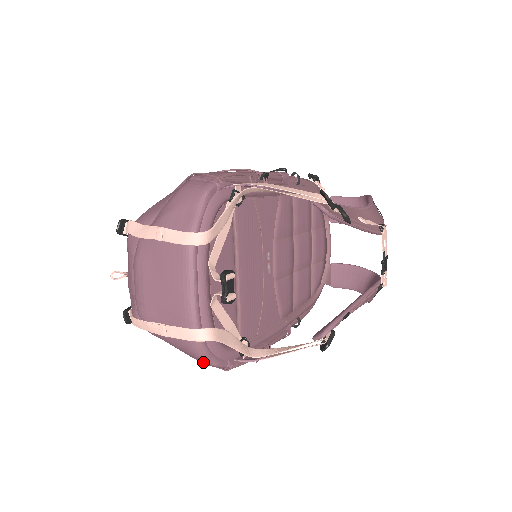
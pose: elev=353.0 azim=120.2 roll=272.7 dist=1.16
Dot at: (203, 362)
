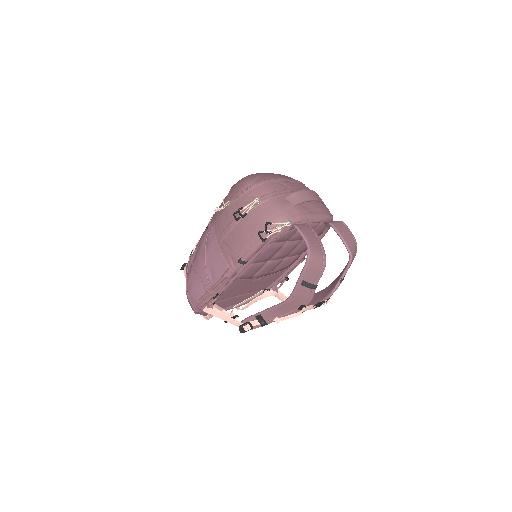
Dot at: occluded
